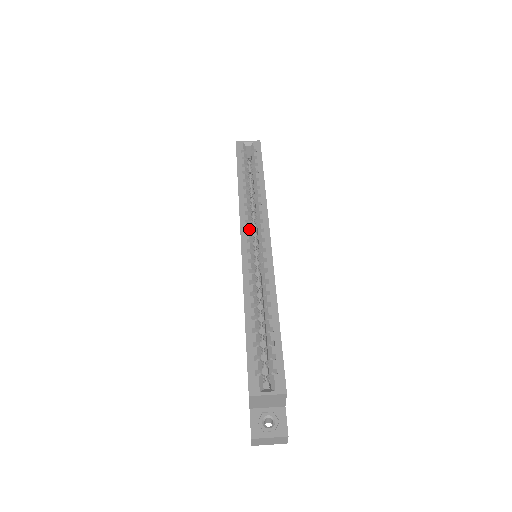
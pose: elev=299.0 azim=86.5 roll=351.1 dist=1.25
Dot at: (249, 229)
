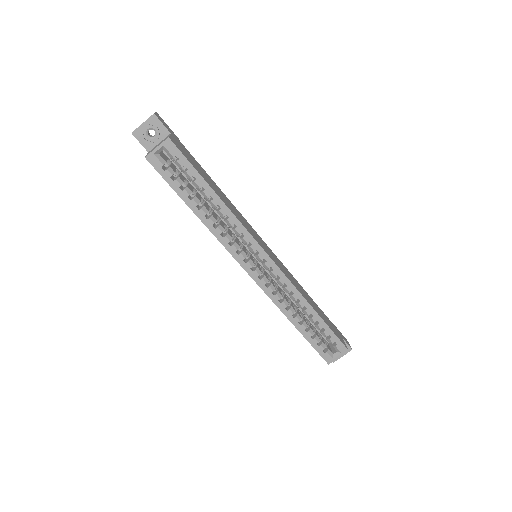
Dot at: occluded
